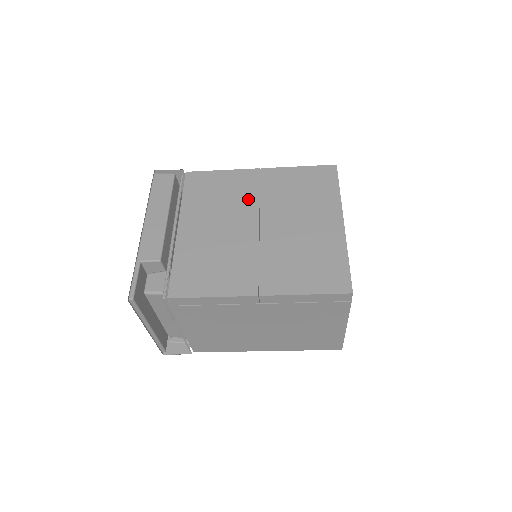
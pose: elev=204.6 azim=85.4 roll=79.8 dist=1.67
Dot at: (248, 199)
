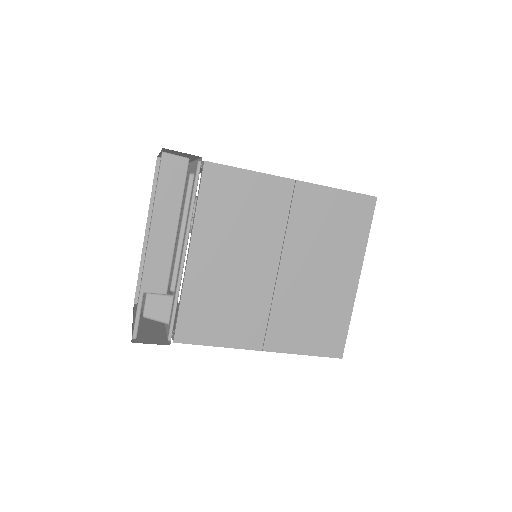
Dot at: (273, 227)
